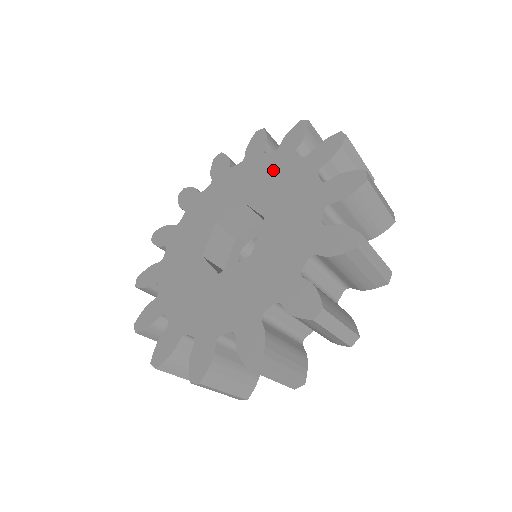
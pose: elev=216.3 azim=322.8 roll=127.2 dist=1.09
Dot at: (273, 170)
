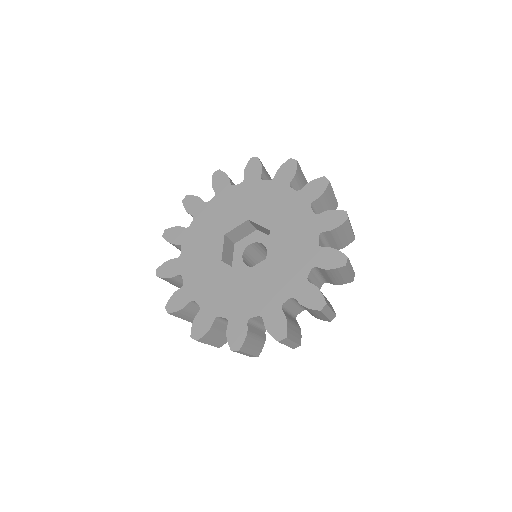
Dot at: (301, 228)
